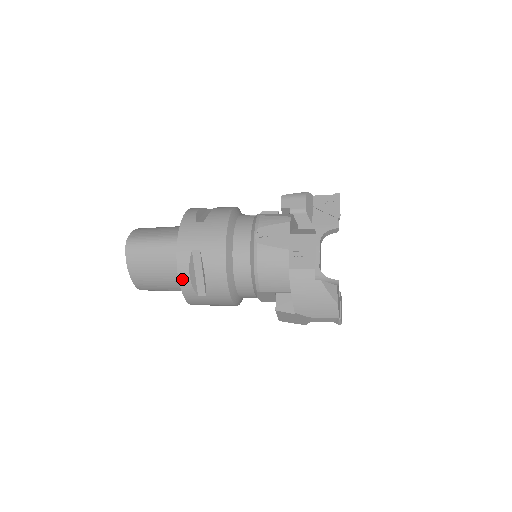
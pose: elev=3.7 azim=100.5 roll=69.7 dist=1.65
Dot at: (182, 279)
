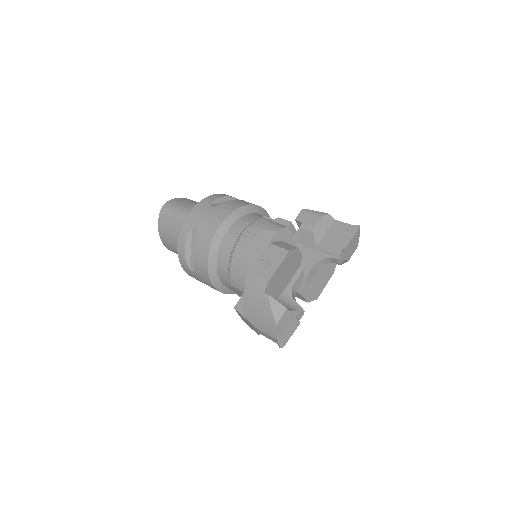
Dot at: (180, 249)
